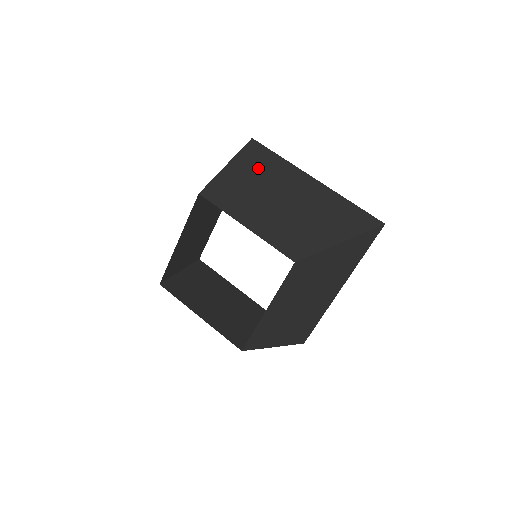
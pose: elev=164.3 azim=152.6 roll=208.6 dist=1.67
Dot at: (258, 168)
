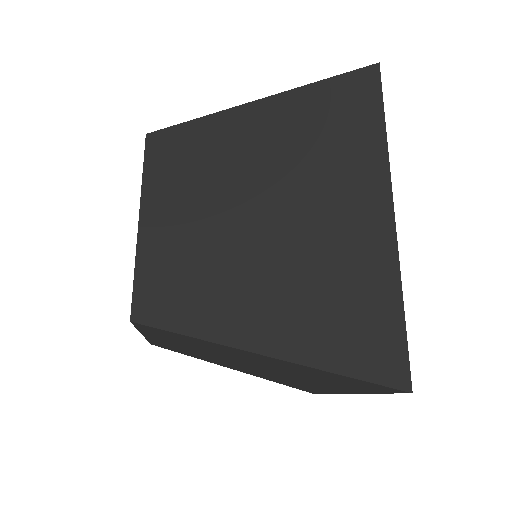
Dot at: occluded
